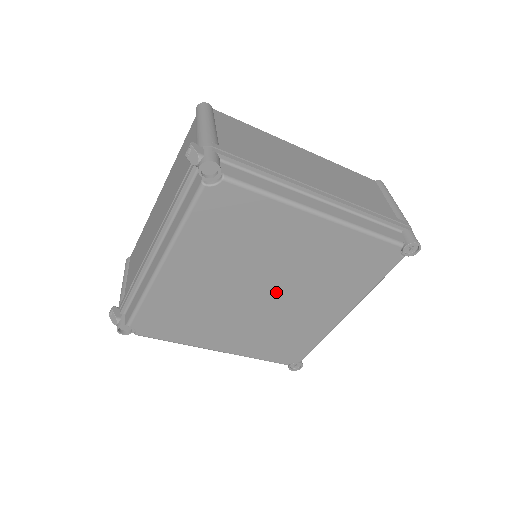
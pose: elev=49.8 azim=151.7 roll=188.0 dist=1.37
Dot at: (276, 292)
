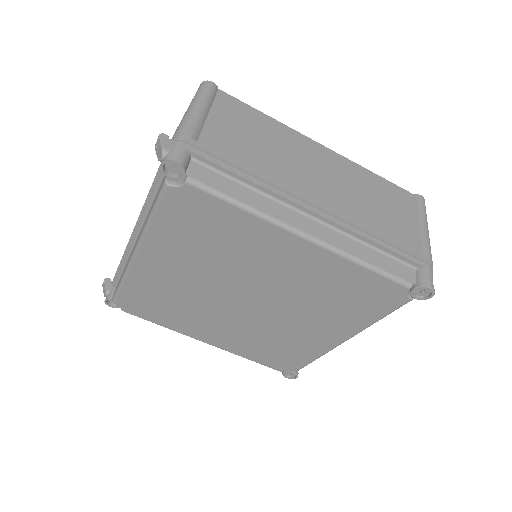
Dot at: (261, 303)
